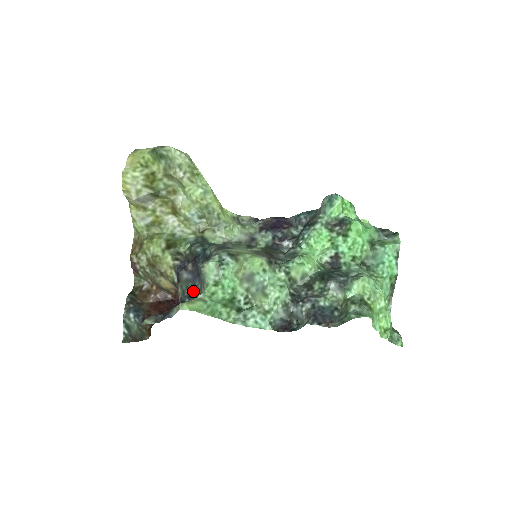
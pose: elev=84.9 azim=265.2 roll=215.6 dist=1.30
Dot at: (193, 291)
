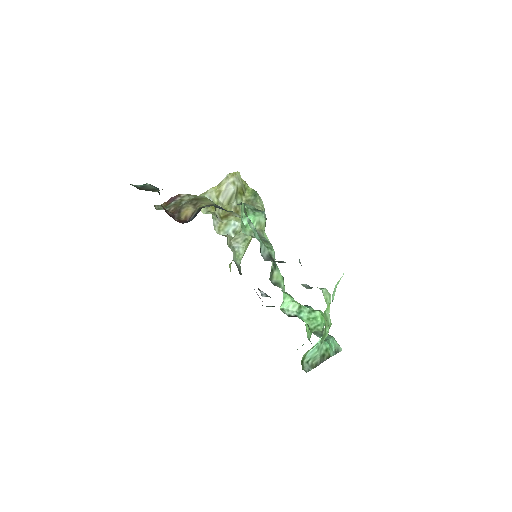
Dot at: occluded
